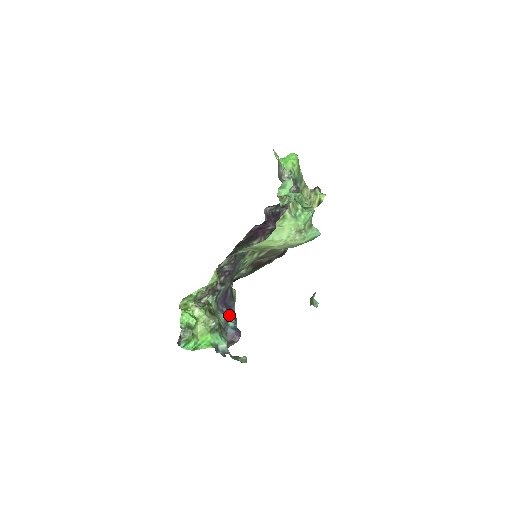
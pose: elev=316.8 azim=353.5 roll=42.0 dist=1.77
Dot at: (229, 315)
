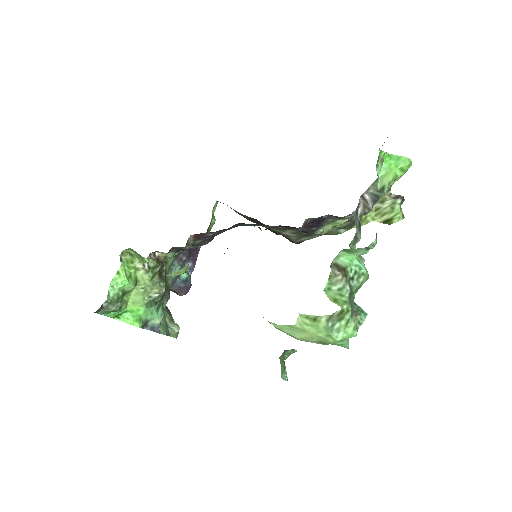
Dot at: occluded
